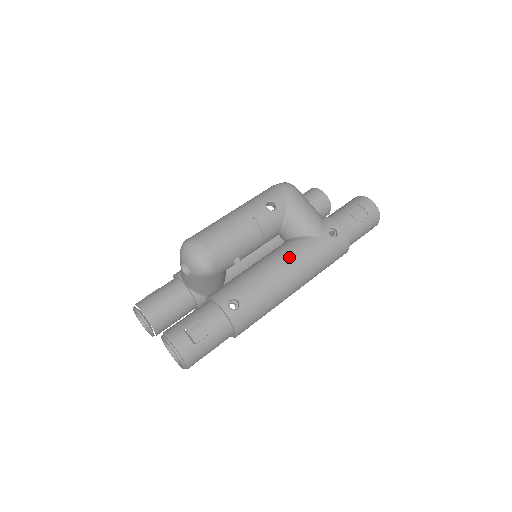
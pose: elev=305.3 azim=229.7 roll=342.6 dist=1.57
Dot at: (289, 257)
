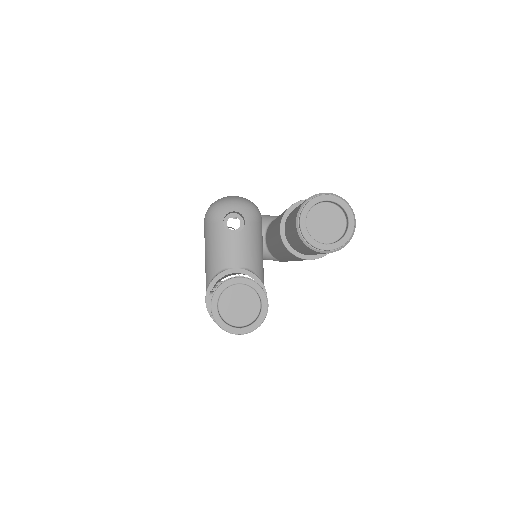
Dot at: occluded
